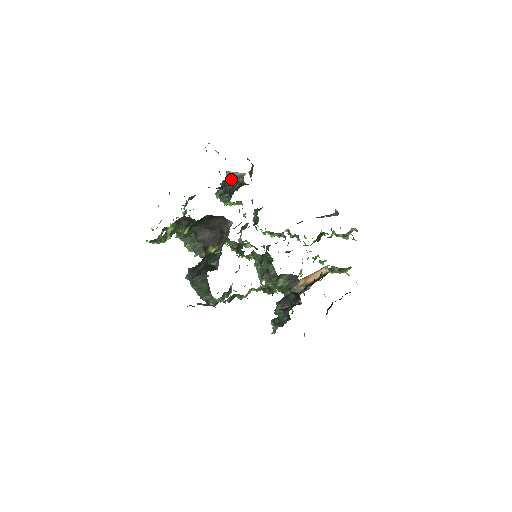
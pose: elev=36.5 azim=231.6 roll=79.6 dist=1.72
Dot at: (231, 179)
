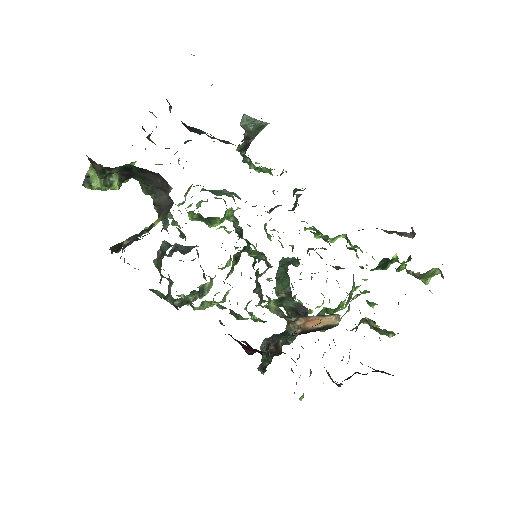
Dot at: (248, 128)
